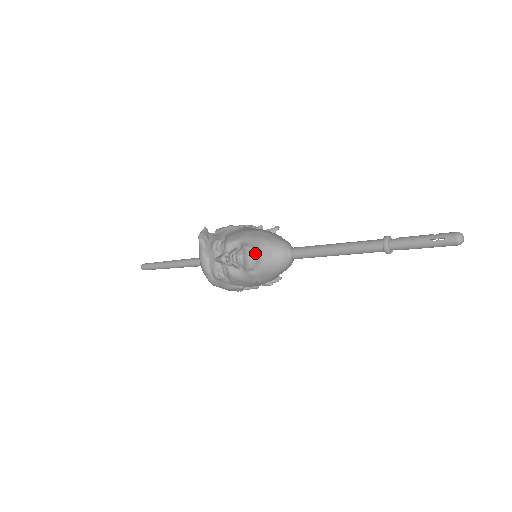
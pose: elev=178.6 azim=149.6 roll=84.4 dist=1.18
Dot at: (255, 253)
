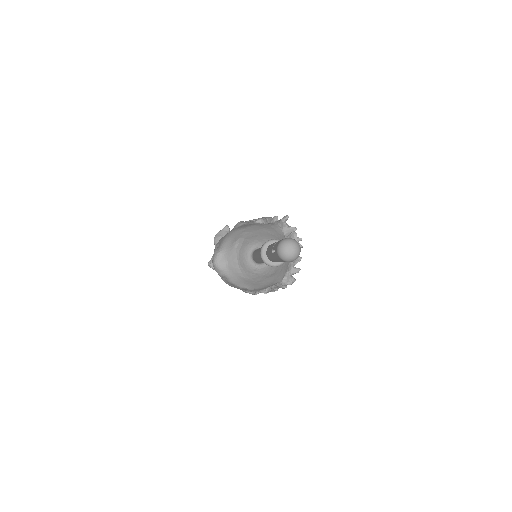
Dot at: (218, 259)
